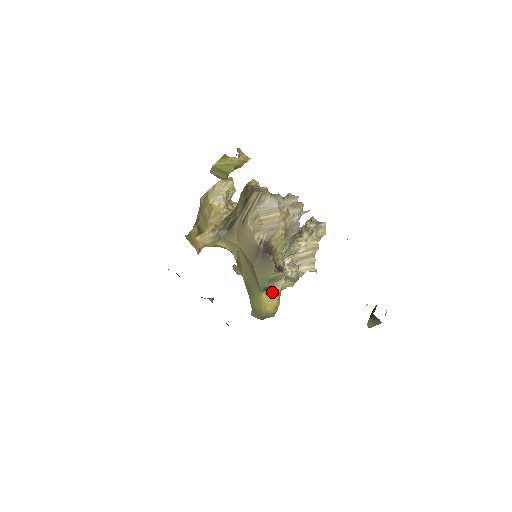
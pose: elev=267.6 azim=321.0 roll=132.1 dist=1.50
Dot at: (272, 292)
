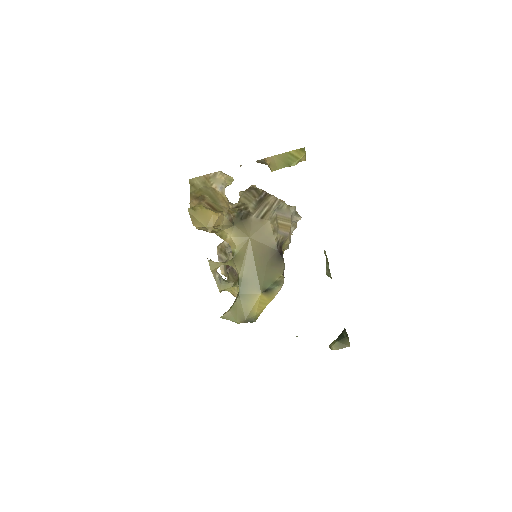
Dot at: (269, 295)
